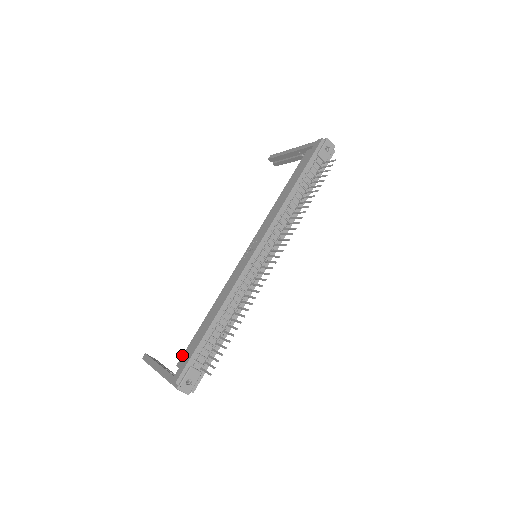
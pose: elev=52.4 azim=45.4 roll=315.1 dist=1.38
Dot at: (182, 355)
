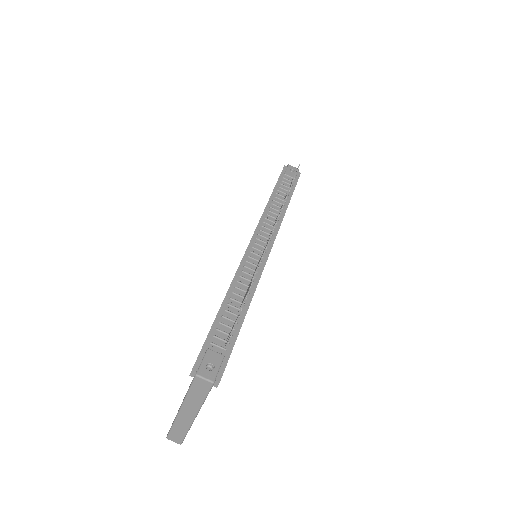
Dot at: occluded
